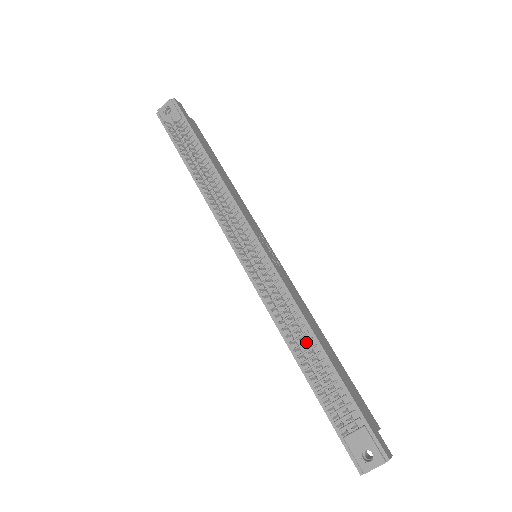
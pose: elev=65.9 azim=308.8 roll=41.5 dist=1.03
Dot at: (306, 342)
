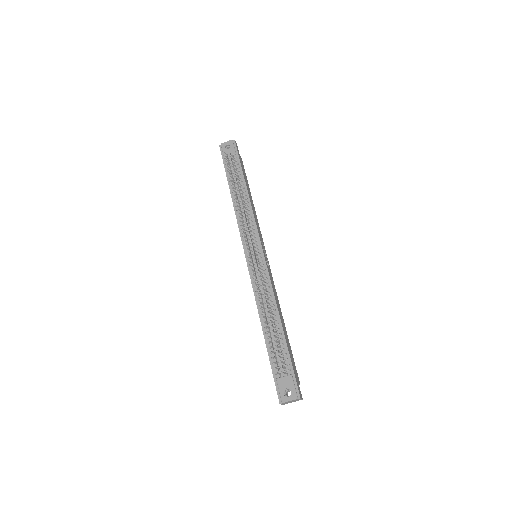
Dot at: (272, 316)
